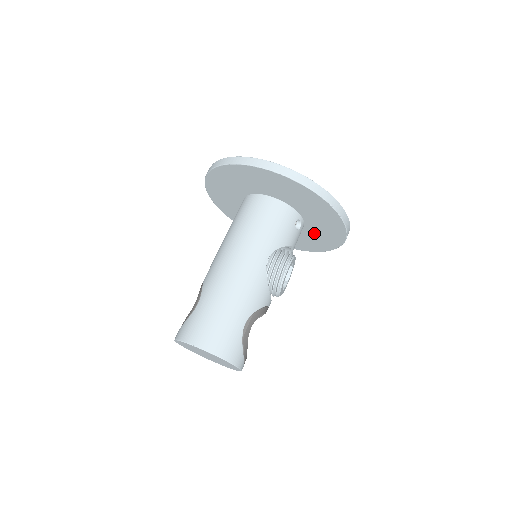
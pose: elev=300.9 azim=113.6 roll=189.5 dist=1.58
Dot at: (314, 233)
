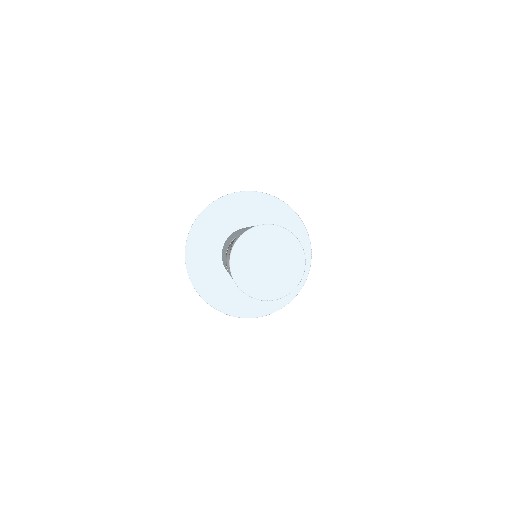
Dot at: occluded
